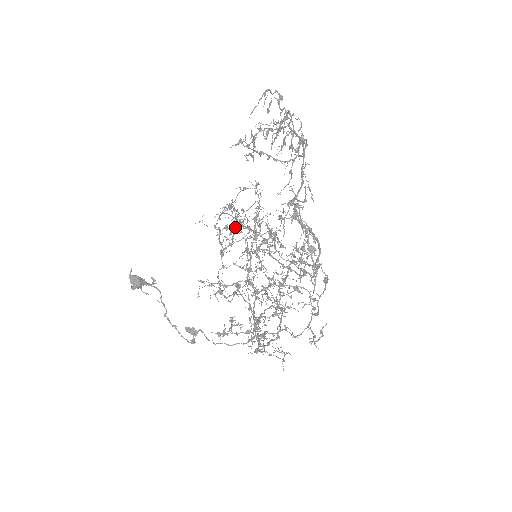
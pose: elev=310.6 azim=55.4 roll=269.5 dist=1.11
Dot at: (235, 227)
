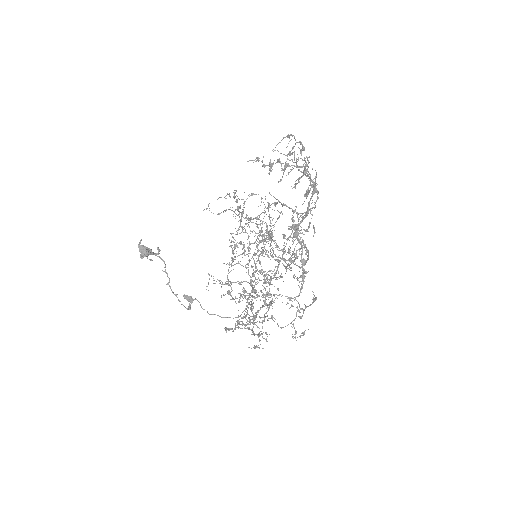
Dot at: occluded
